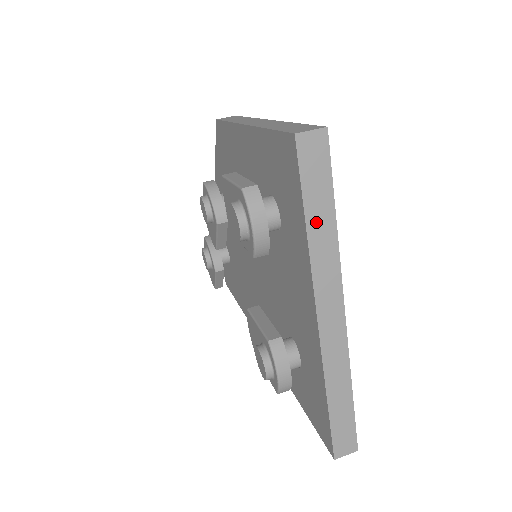
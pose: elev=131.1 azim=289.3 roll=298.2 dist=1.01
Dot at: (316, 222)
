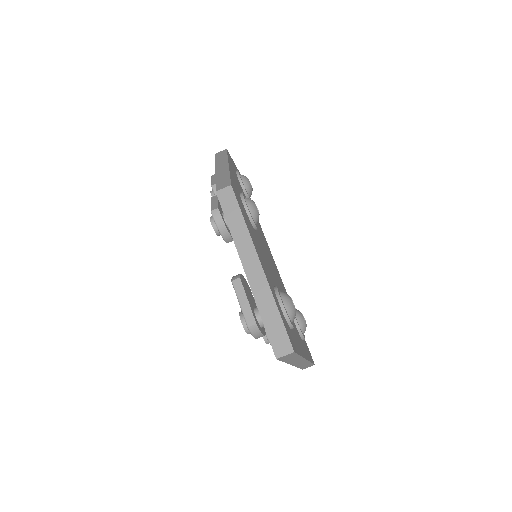
Dot at: (290, 360)
